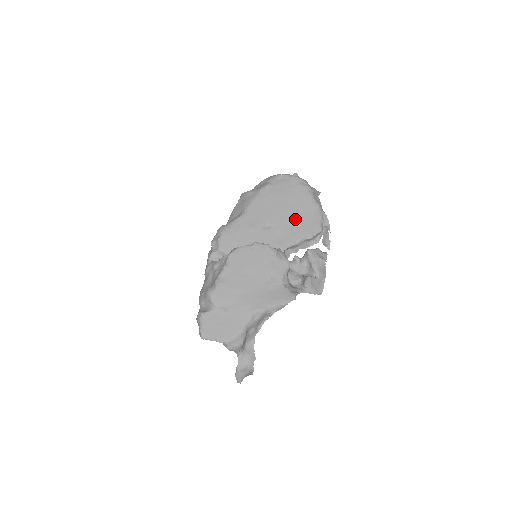
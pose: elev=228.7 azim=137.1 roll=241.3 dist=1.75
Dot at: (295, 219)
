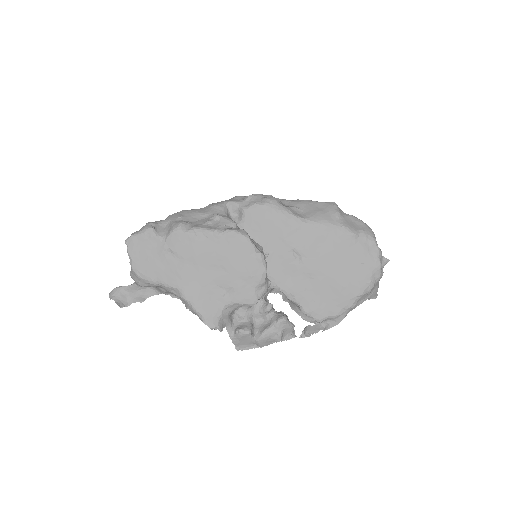
Dot at: (320, 285)
